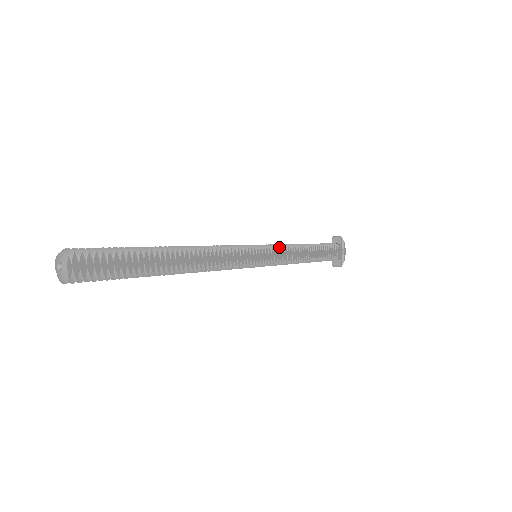
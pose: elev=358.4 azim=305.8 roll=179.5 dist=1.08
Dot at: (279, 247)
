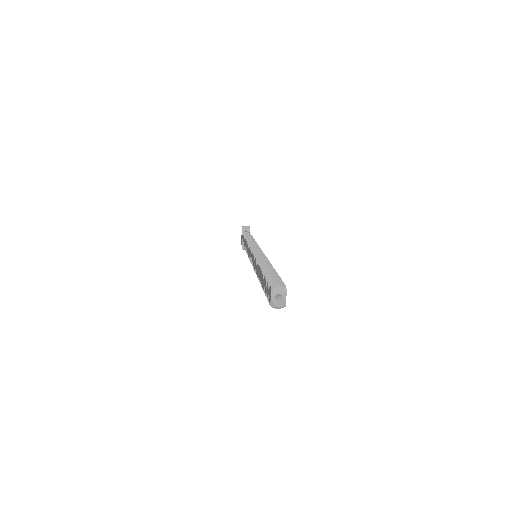
Dot at: occluded
